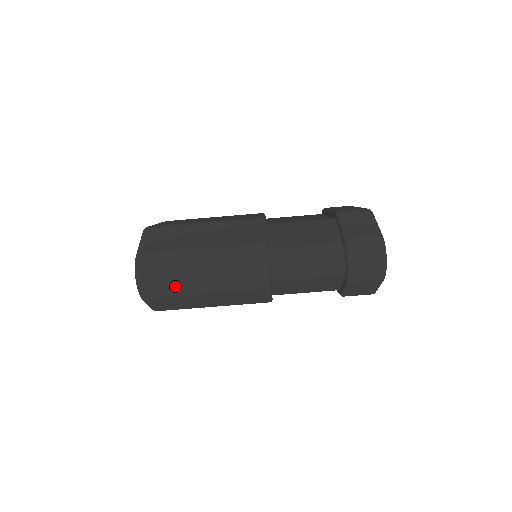
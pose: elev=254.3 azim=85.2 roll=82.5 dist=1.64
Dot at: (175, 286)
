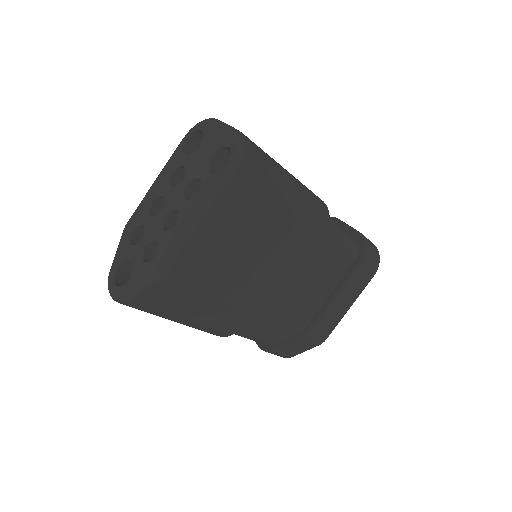
Dot at: occluded
